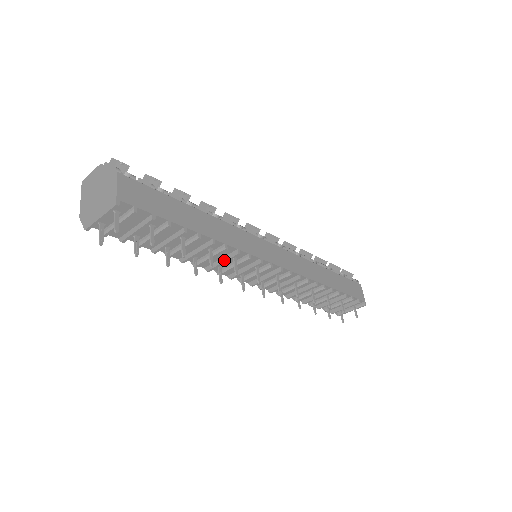
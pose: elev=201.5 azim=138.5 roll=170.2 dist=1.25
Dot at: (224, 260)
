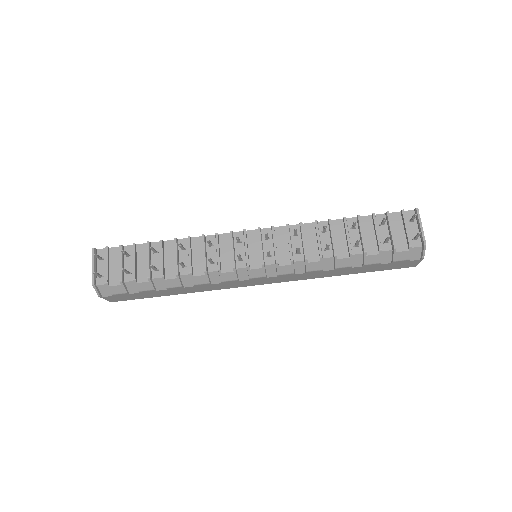
Dot at: (203, 250)
